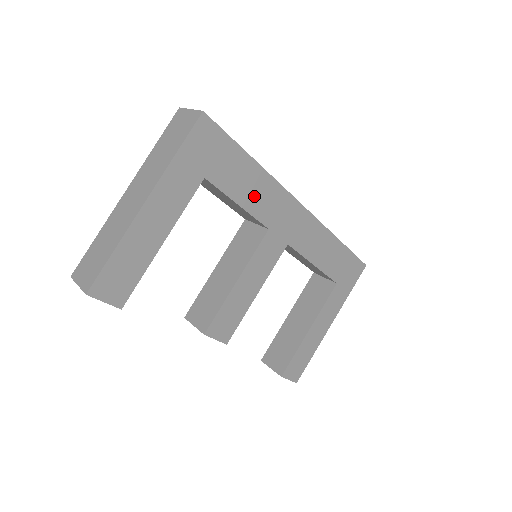
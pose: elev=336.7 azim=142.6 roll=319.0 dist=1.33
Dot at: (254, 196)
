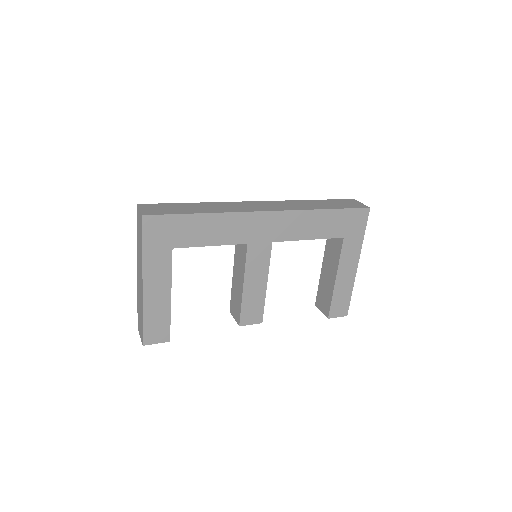
Dot at: (219, 233)
